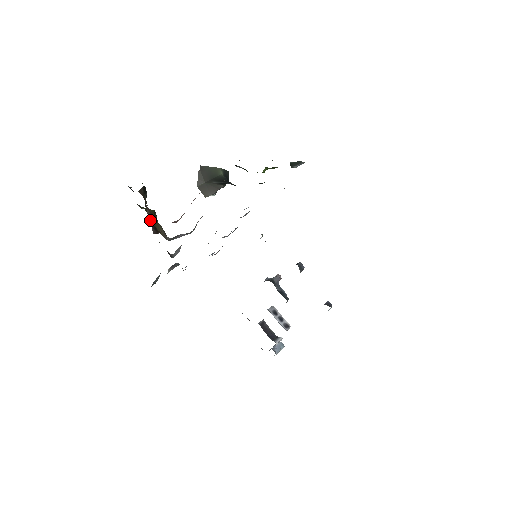
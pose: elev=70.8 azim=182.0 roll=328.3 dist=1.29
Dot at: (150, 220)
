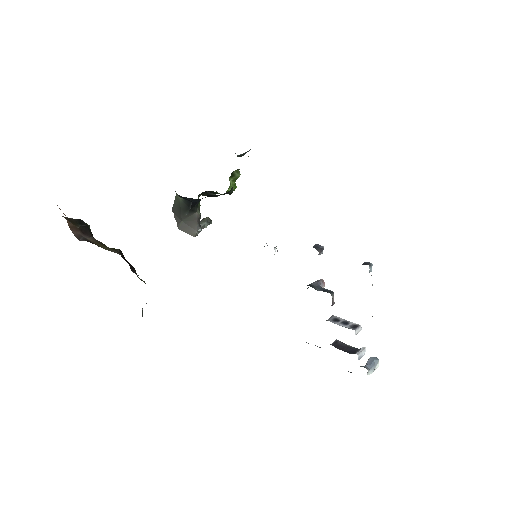
Dot at: (83, 237)
